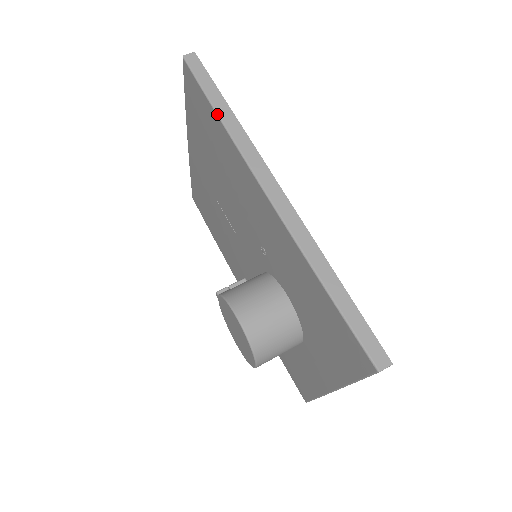
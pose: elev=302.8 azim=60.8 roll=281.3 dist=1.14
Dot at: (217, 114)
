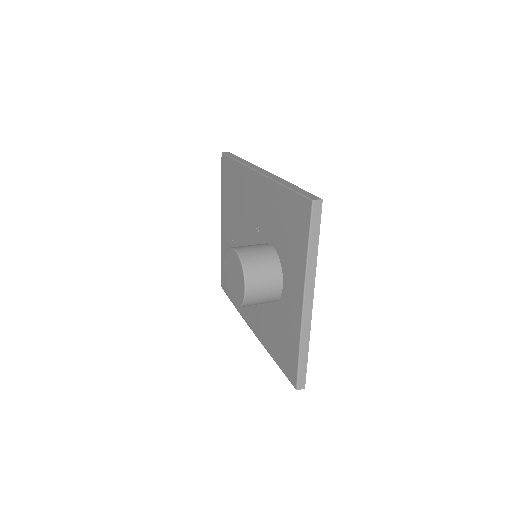
Dot at: (235, 160)
